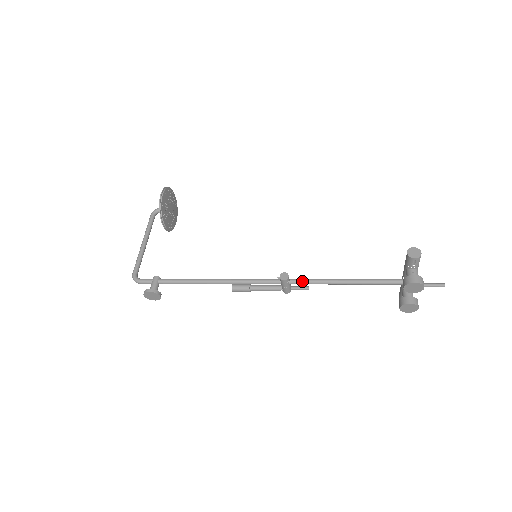
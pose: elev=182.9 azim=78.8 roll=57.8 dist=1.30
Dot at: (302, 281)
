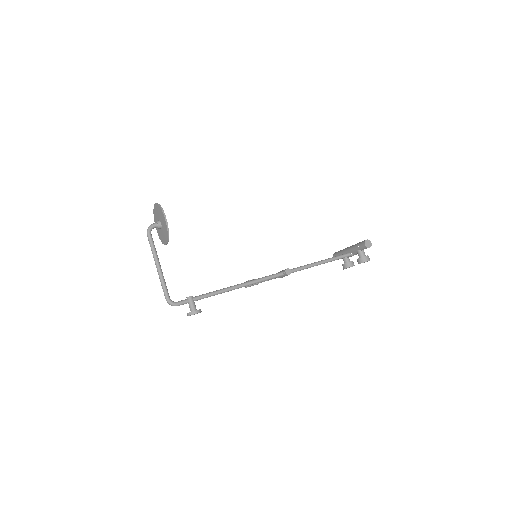
Dot at: (297, 270)
